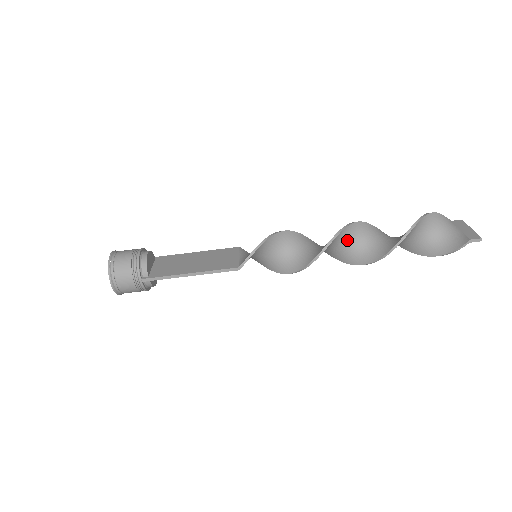
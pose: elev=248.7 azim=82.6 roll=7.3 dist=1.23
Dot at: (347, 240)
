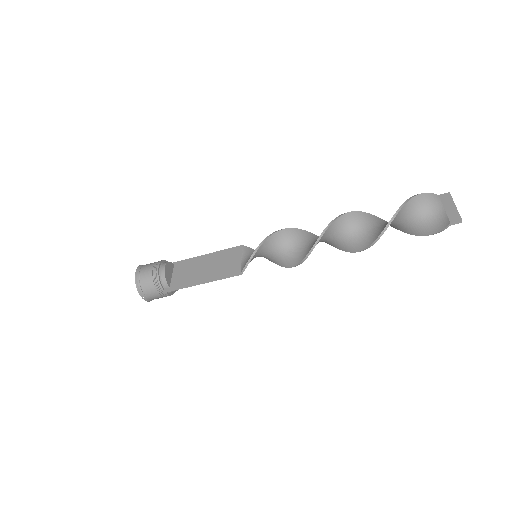
Dot at: (334, 233)
